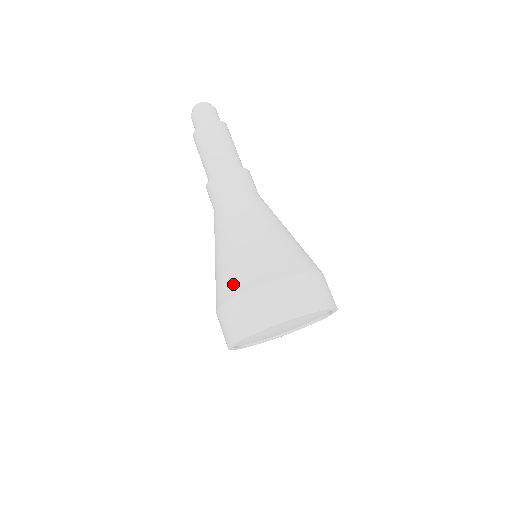
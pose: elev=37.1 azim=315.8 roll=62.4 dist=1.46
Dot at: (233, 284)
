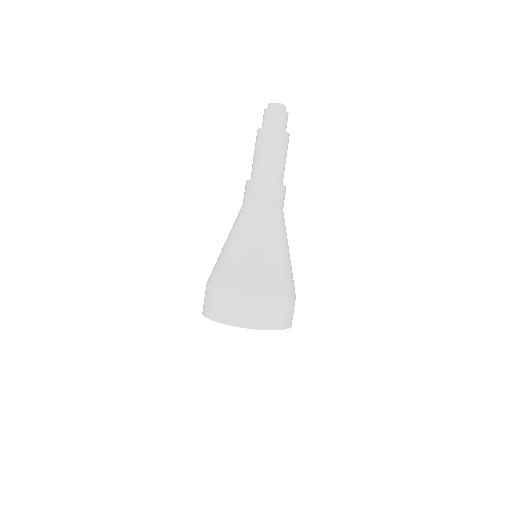
Dot at: (236, 282)
